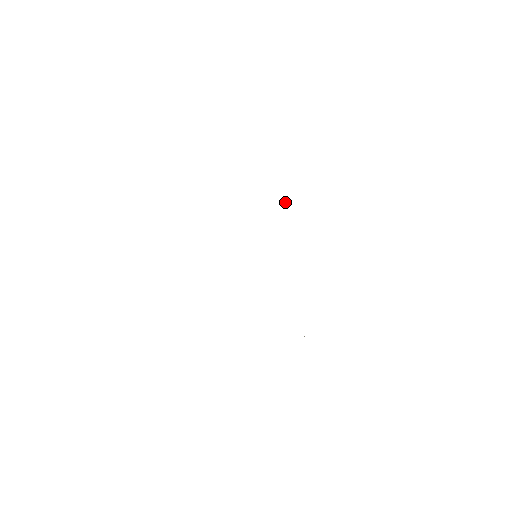
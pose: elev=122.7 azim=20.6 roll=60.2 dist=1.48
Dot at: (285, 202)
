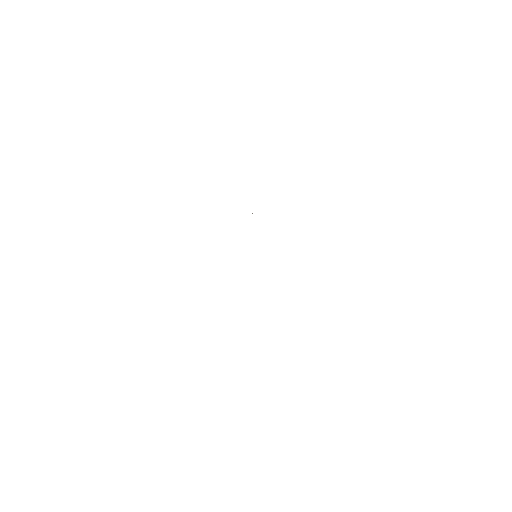
Dot at: occluded
